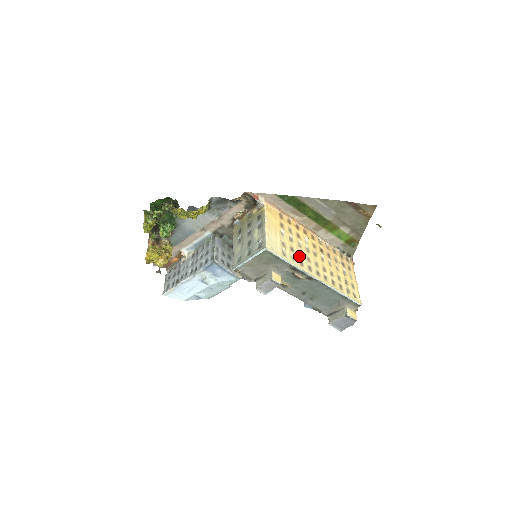
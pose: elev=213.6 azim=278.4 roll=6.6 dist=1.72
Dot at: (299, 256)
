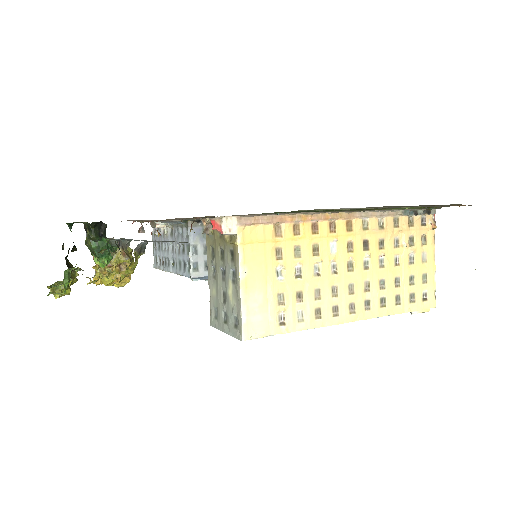
Dot at: (314, 300)
